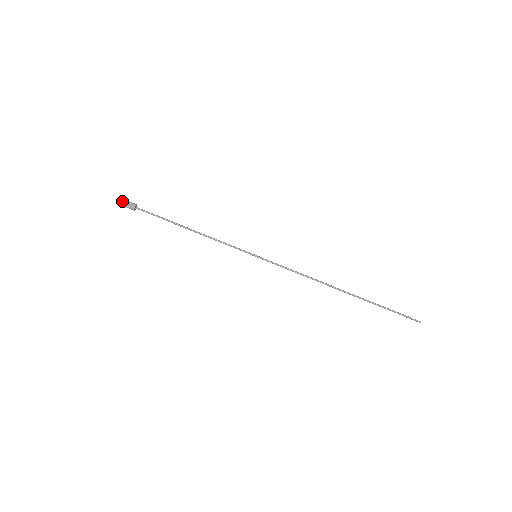
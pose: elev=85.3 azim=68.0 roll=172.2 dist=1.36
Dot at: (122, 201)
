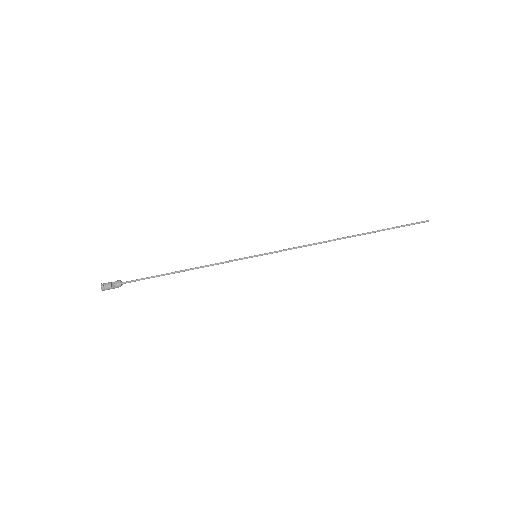
Dot at: (105, 284)
